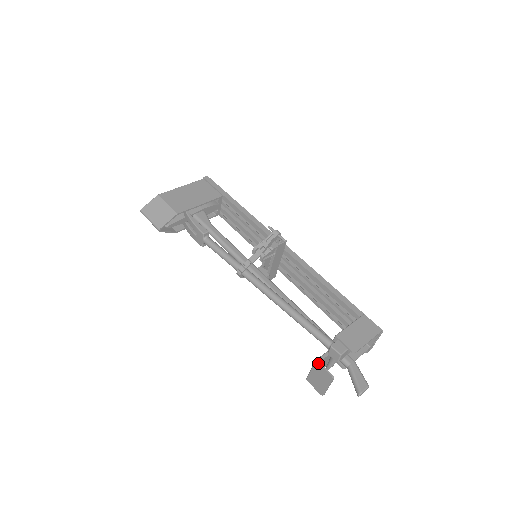
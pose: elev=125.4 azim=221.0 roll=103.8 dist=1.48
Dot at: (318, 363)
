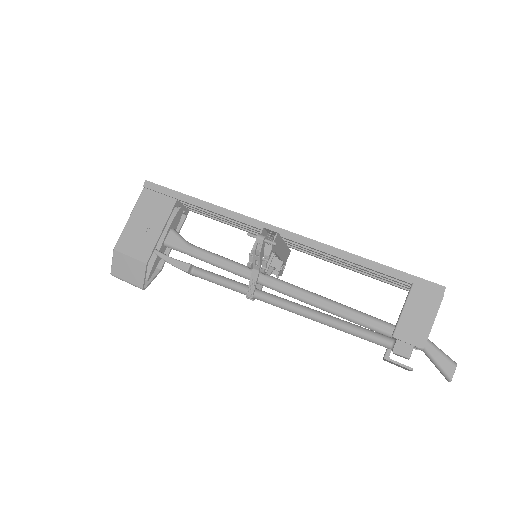
Dot at: (387, 360)
